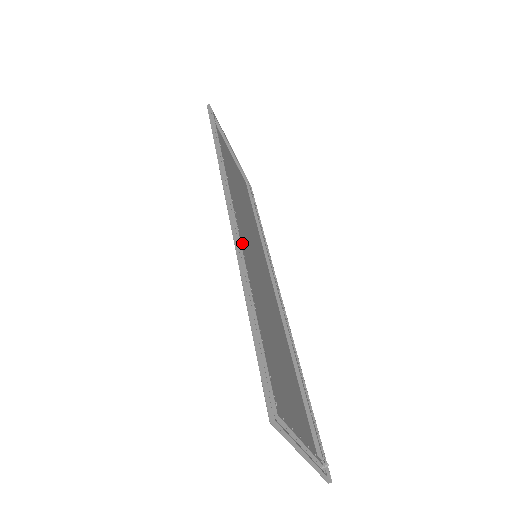
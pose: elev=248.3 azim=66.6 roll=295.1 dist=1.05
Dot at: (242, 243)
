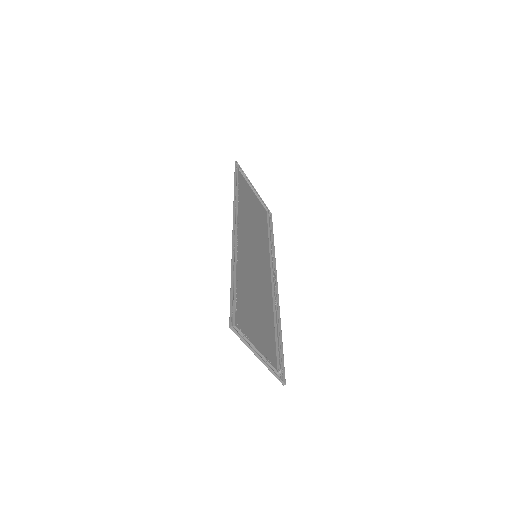
Dot at: (242, 246)
